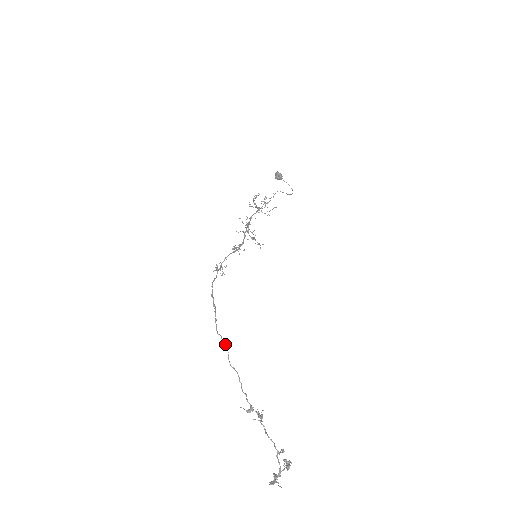
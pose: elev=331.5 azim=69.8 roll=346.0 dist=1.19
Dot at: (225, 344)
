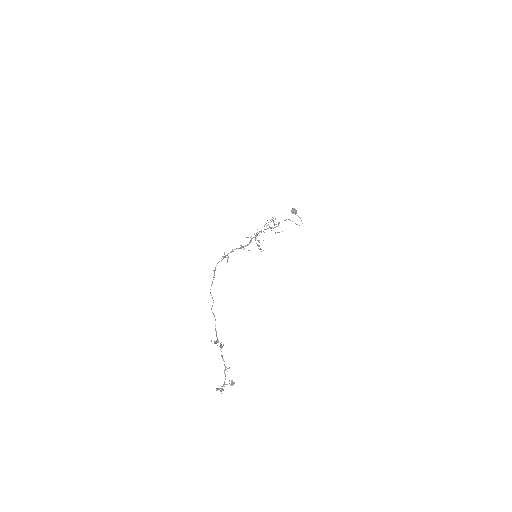
Dot at: occluded
